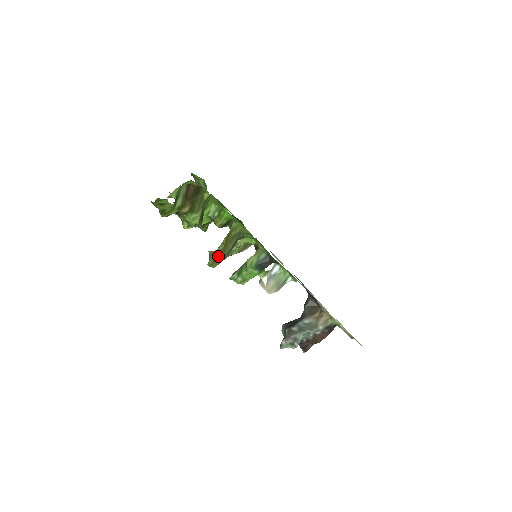
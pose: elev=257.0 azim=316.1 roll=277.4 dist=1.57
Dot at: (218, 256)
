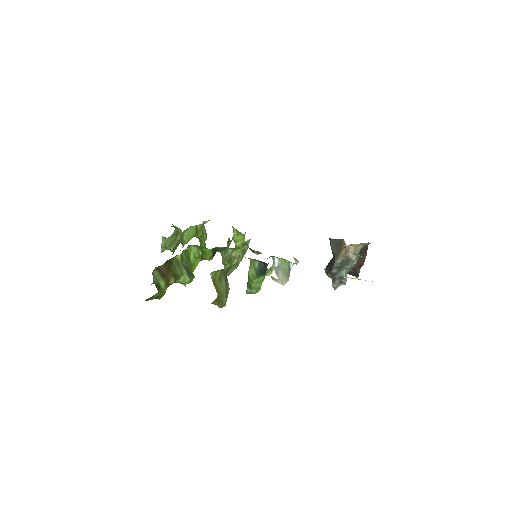
Dot at: (220, 300)
